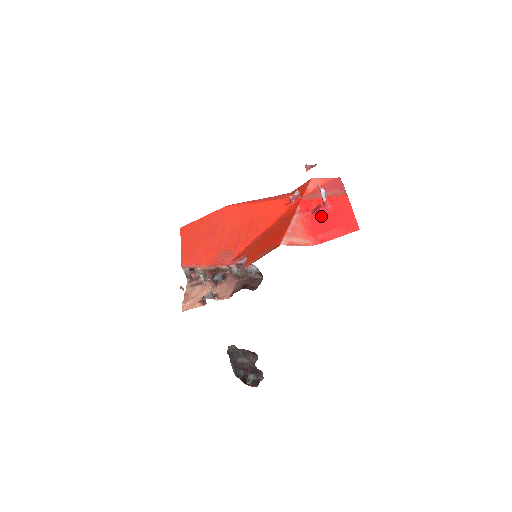
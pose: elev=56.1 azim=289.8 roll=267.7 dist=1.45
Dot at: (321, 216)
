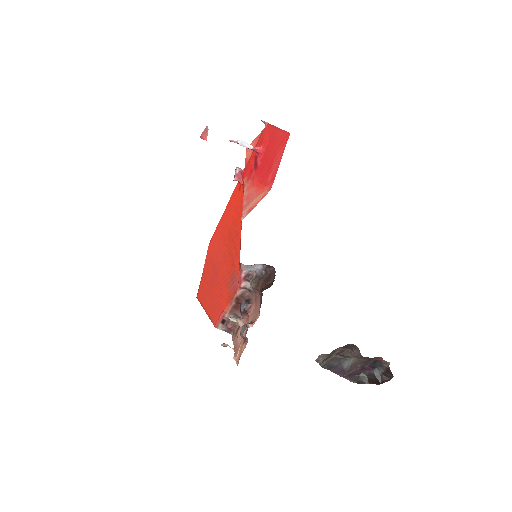
Dot at: (261, 163)
